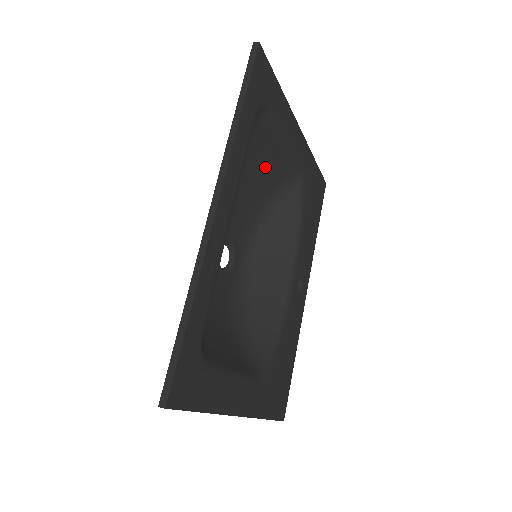
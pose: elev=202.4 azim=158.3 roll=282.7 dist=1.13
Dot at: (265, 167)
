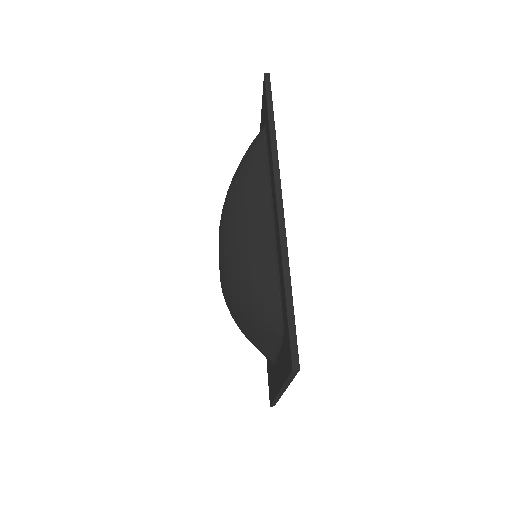
Dot at: occluded
